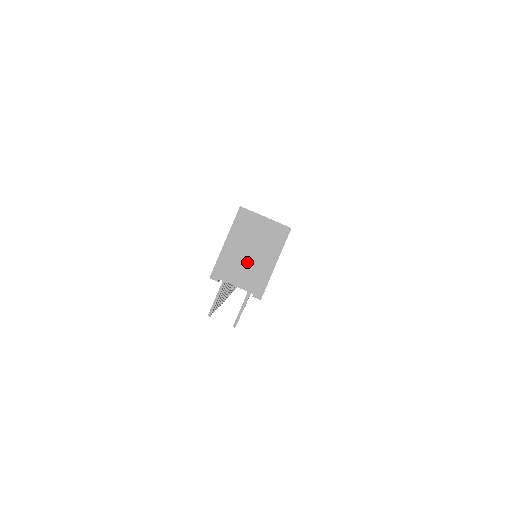
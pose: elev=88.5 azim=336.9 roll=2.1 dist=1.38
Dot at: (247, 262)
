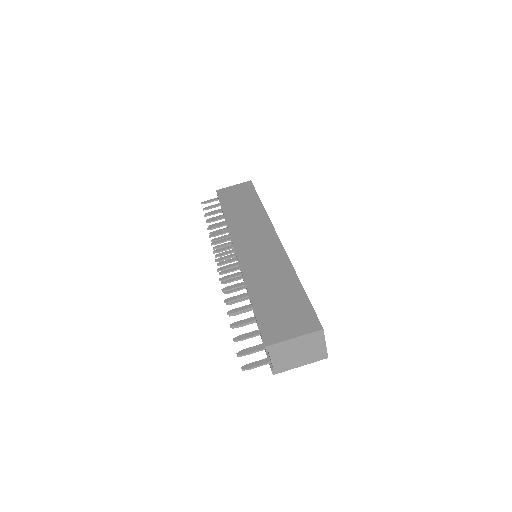
Dot at: (291, 355)
